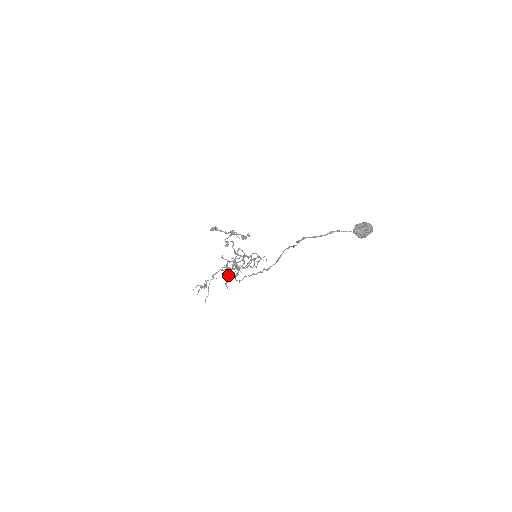
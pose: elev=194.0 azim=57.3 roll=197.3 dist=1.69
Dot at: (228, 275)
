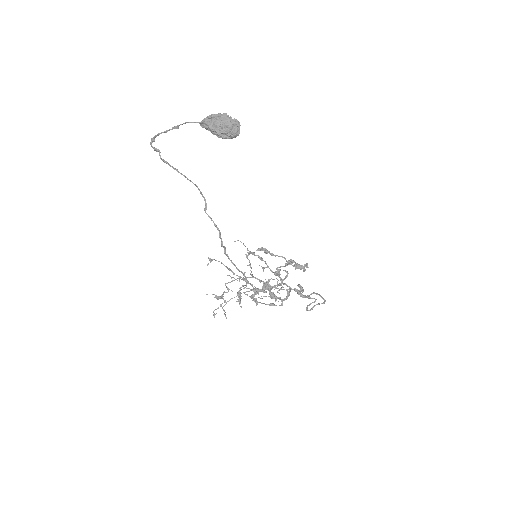
Dot at: occluded
